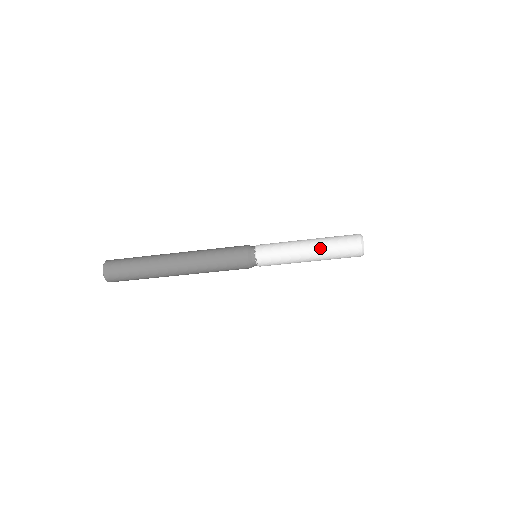
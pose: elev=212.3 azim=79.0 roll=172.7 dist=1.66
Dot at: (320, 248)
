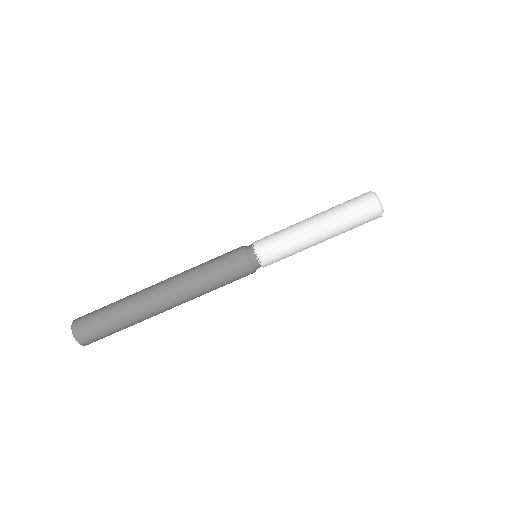
Dot at: (330, 220)
